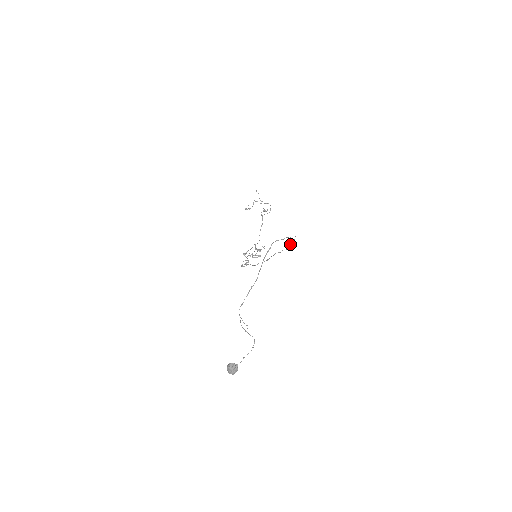
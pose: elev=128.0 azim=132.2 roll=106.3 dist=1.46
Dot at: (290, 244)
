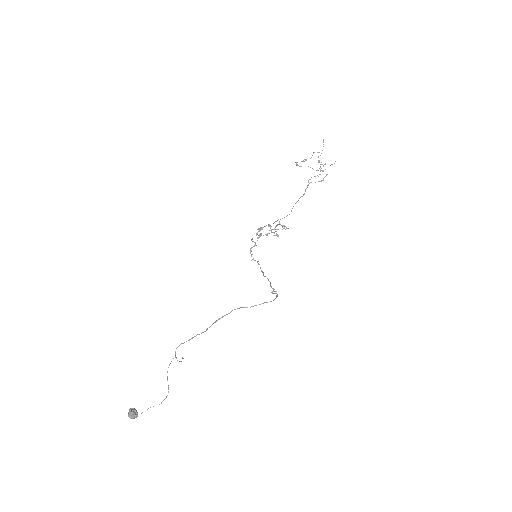
Dot at: (274, 293)
